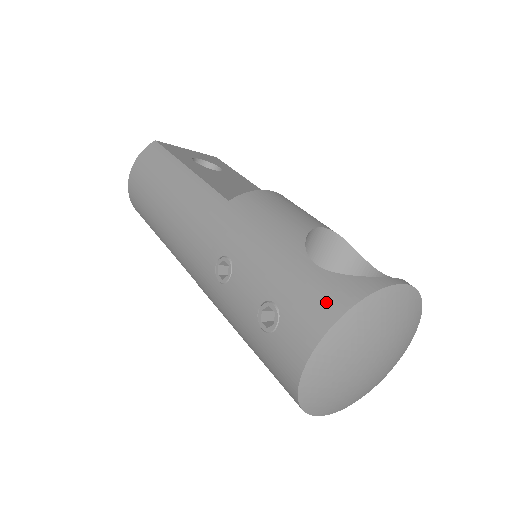
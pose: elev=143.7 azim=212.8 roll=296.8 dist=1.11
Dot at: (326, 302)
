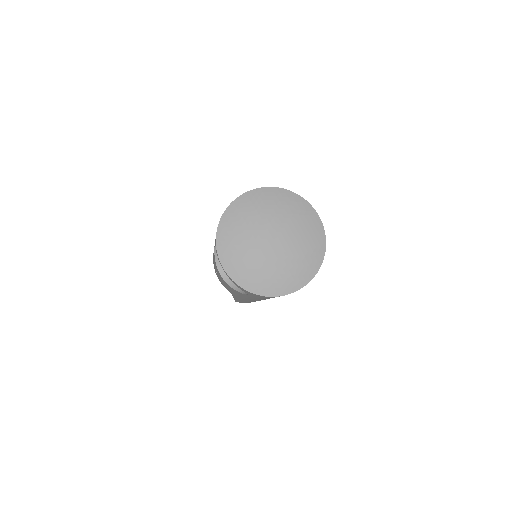
Dot at: occluded
